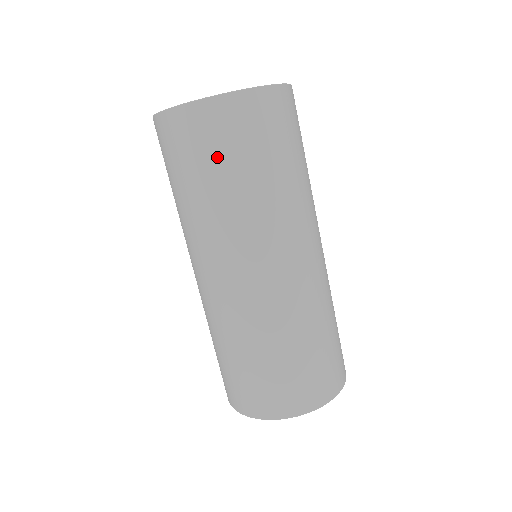
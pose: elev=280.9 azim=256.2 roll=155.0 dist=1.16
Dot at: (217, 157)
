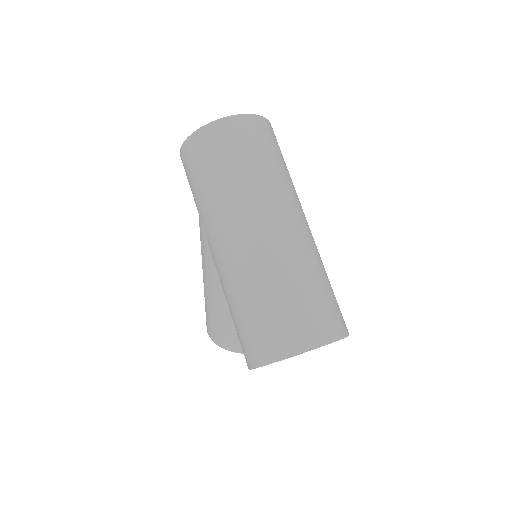
Dot at: (238, 150)
